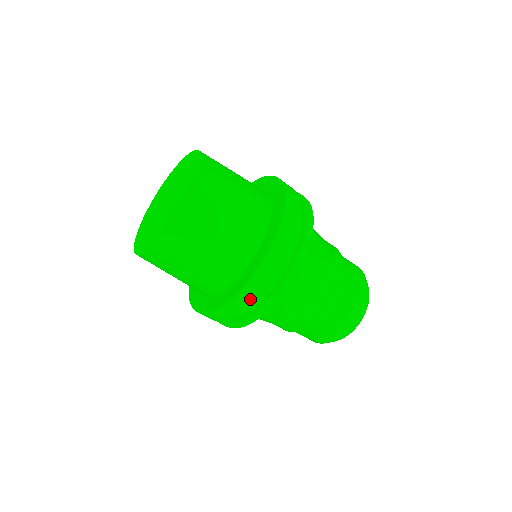
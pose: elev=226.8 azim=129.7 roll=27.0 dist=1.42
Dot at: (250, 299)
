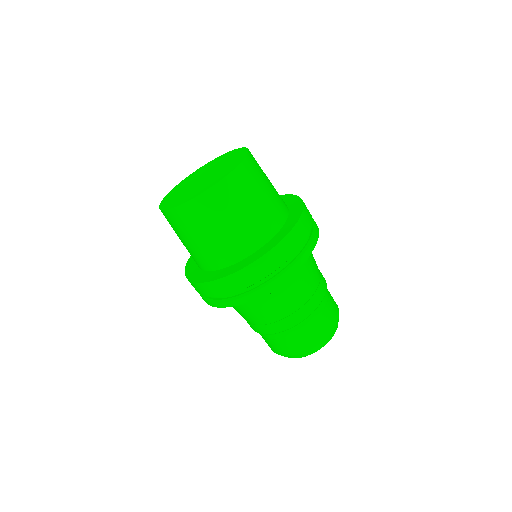
Dot at: (216, 291)
